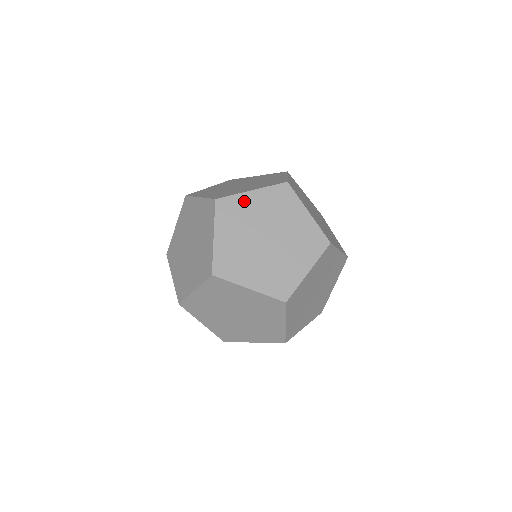
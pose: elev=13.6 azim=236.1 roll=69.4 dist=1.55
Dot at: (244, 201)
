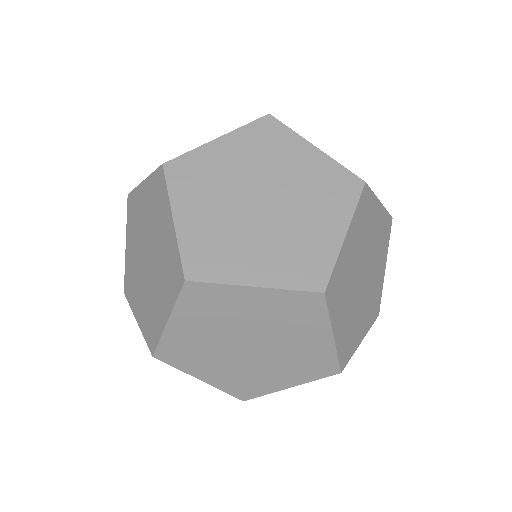
Dot at: (209, 156)
